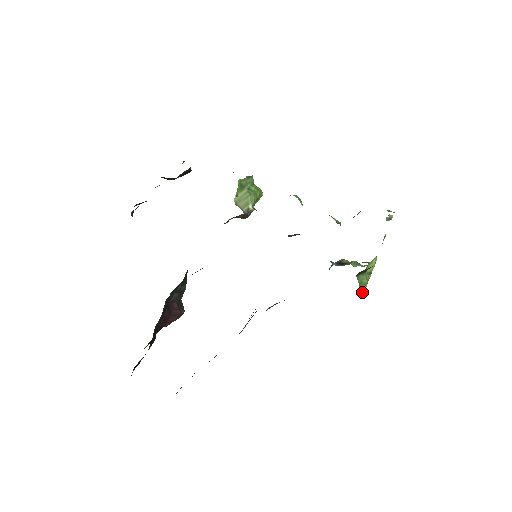
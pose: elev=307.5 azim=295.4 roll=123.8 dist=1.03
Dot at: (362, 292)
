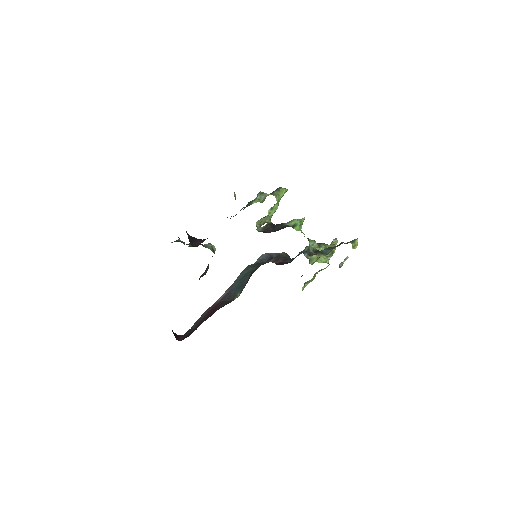
Dot at: (305, 286)
